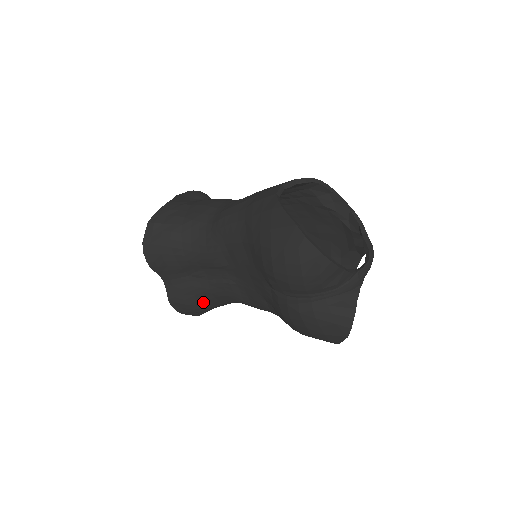
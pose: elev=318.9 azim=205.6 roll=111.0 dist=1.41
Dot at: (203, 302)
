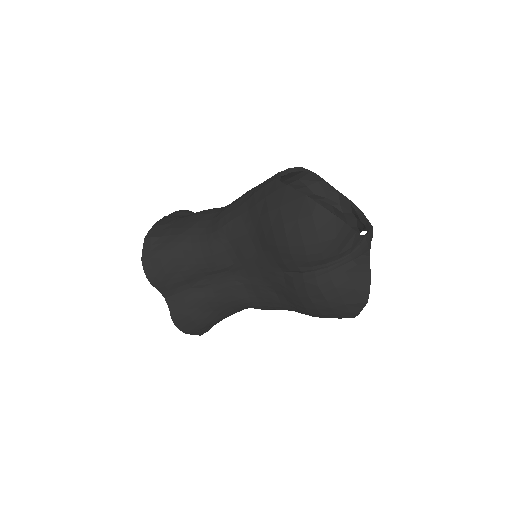
Dot at: (208, 314)
